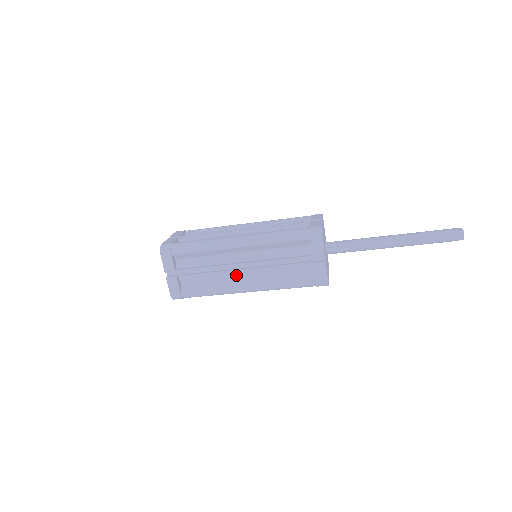
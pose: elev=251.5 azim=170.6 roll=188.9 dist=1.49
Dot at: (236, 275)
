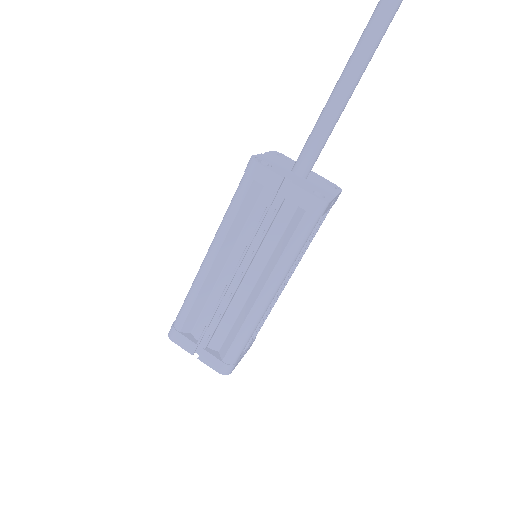
Dot at: (245, 292)
